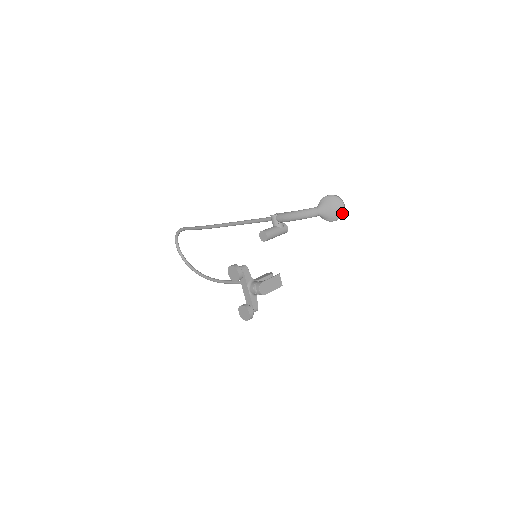
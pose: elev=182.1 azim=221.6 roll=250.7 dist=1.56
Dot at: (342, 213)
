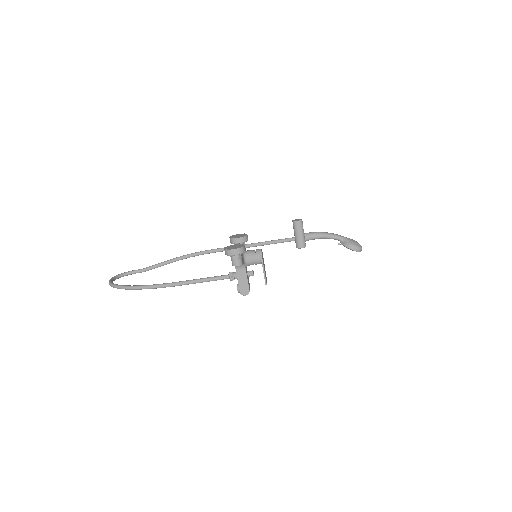
Dot at: (361, 247)
